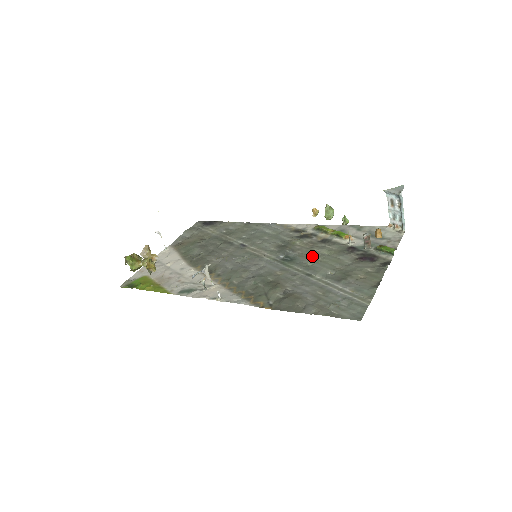
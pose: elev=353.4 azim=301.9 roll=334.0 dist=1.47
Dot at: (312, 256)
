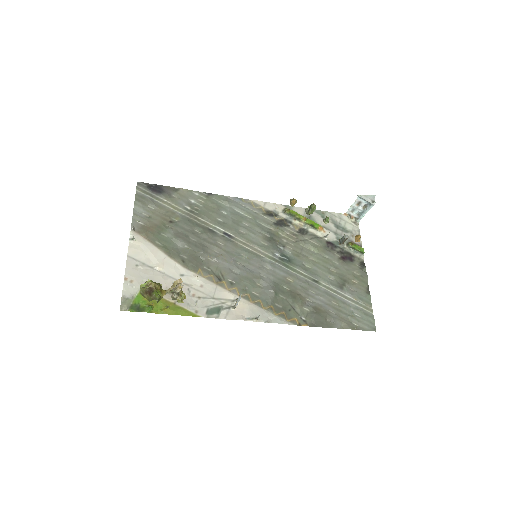
Dot at: (304, 254)
